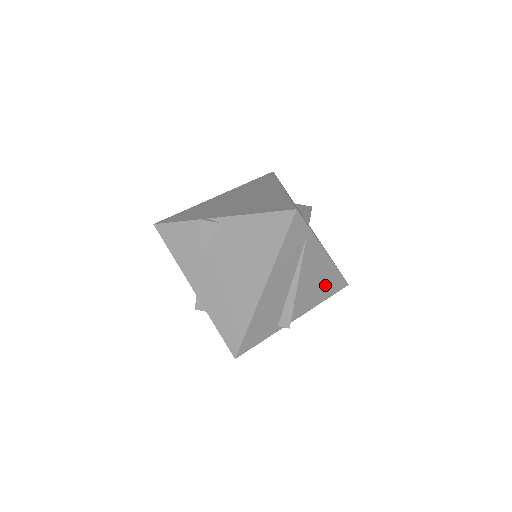
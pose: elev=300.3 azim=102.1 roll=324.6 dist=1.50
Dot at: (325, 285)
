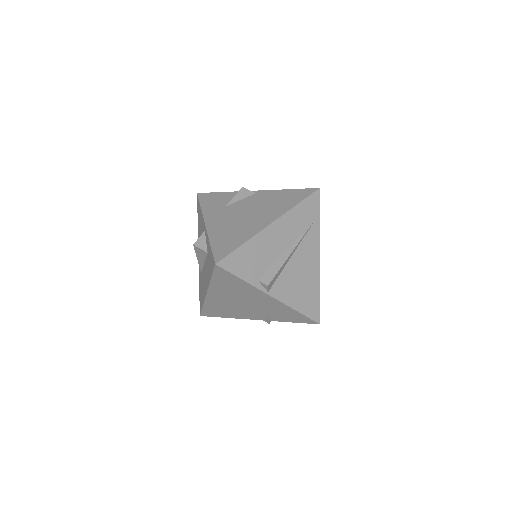
Dot at: (305, 293)
